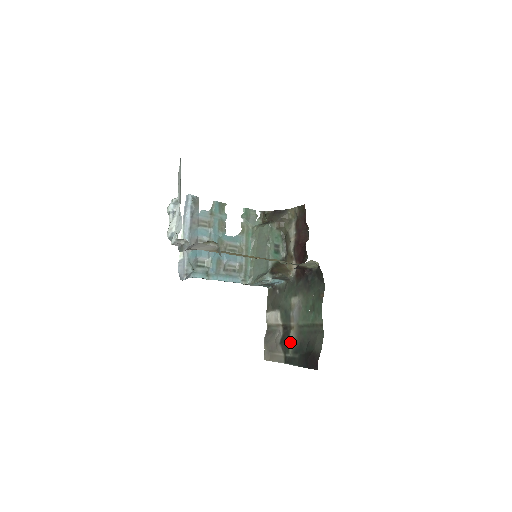
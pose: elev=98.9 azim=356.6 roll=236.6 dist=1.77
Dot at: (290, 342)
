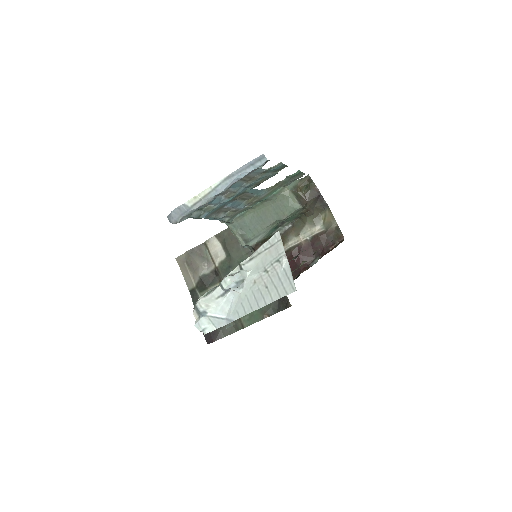
Dot at: occluded
